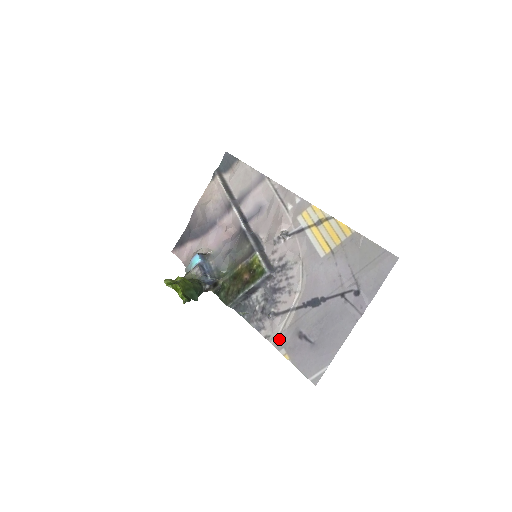
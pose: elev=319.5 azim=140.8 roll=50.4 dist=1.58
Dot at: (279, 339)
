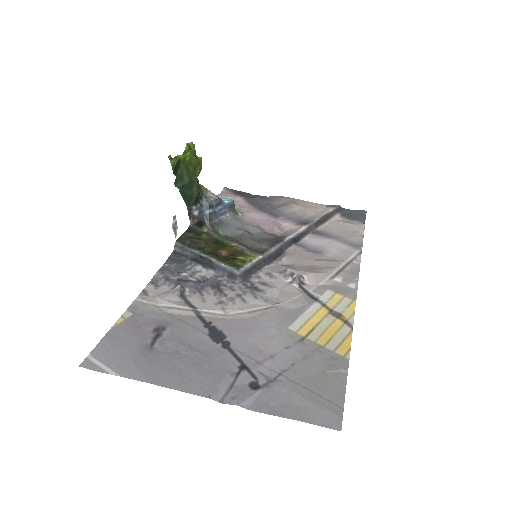
Dot at: (146, 306)
